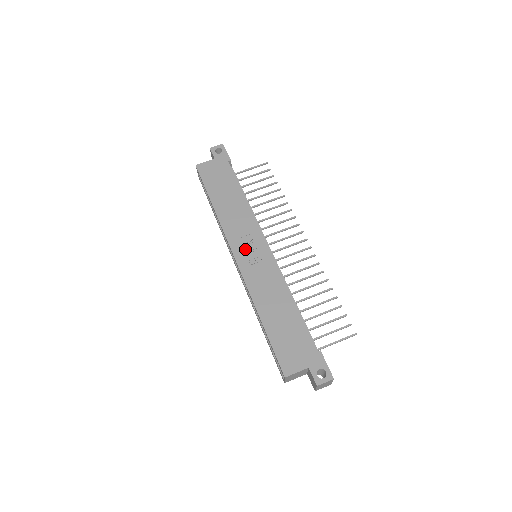
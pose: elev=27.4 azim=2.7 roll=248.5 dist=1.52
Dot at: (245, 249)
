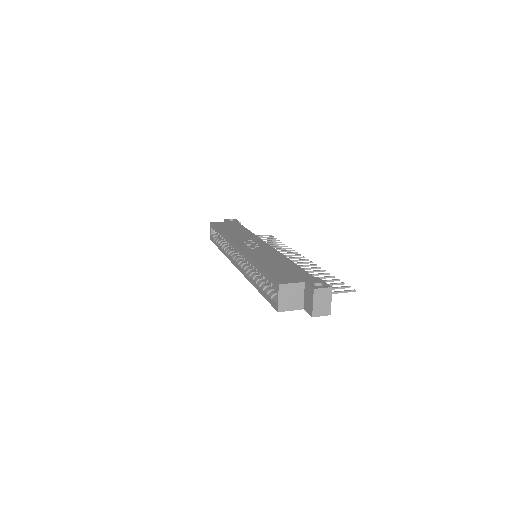
Dot at: (247, 244)
